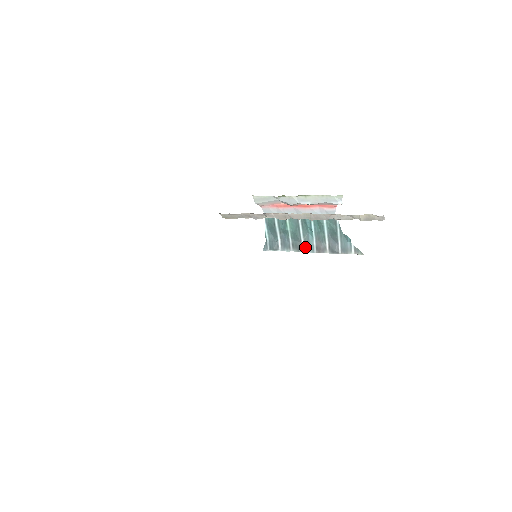
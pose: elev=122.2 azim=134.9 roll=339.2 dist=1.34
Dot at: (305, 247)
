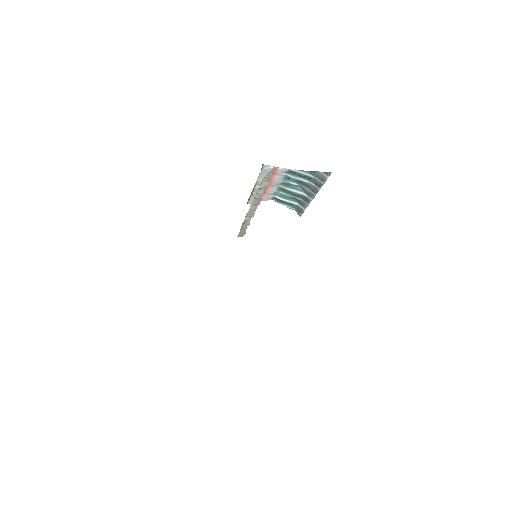
Dot at: (309, 196)
